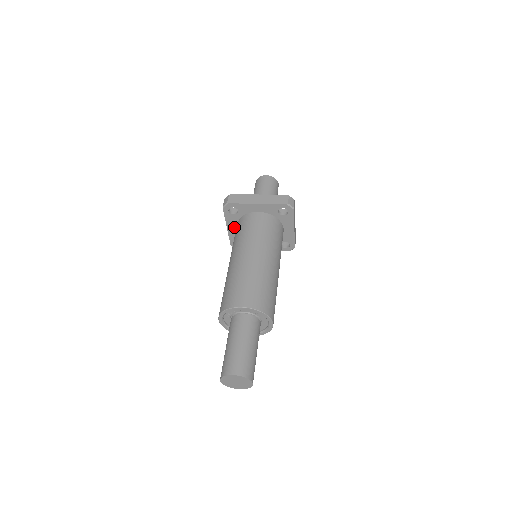
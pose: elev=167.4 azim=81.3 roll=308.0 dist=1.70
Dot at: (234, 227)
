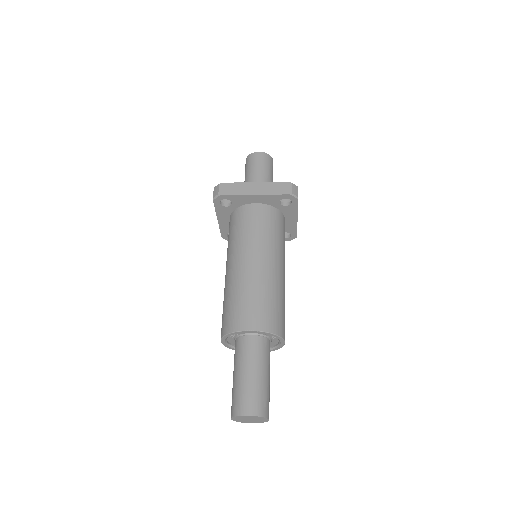
Dot at: (226, 219)
